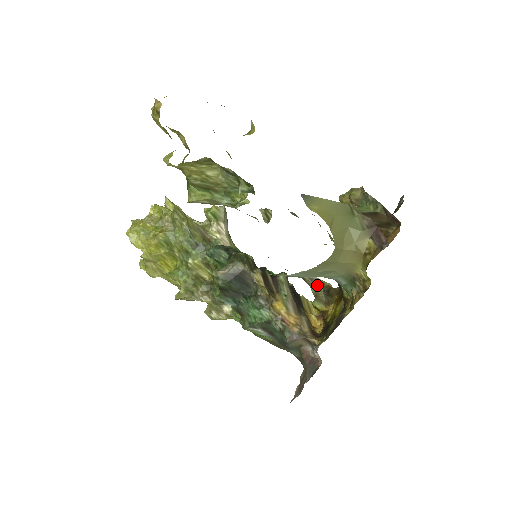
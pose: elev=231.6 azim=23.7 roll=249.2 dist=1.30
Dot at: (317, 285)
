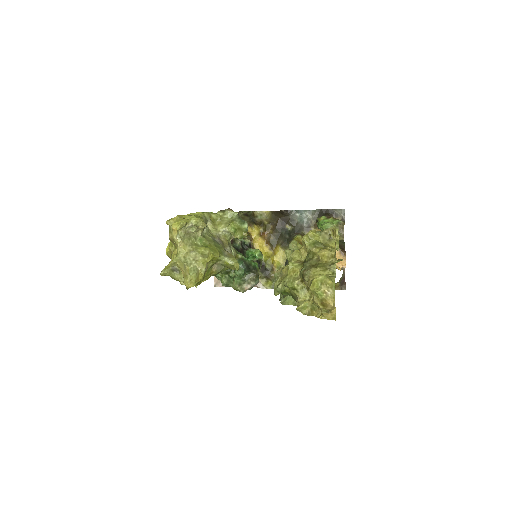
Dot at: (248, 215)
